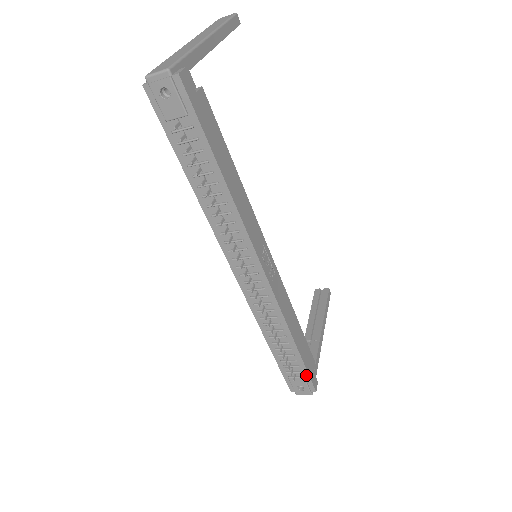
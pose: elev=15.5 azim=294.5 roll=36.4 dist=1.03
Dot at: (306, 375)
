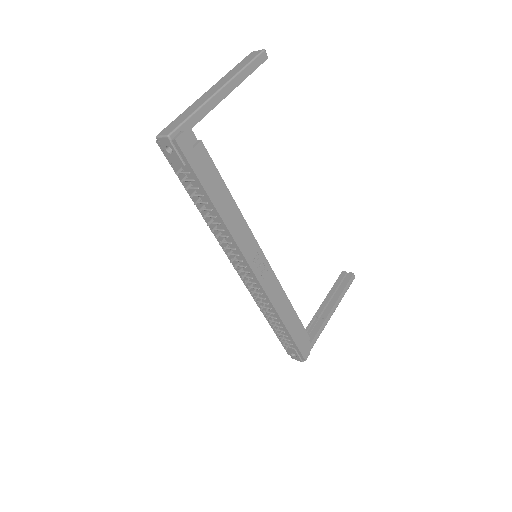
Dot at: (296, 348)
